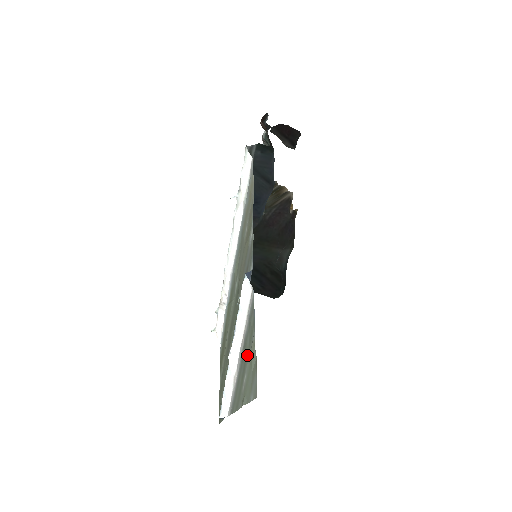
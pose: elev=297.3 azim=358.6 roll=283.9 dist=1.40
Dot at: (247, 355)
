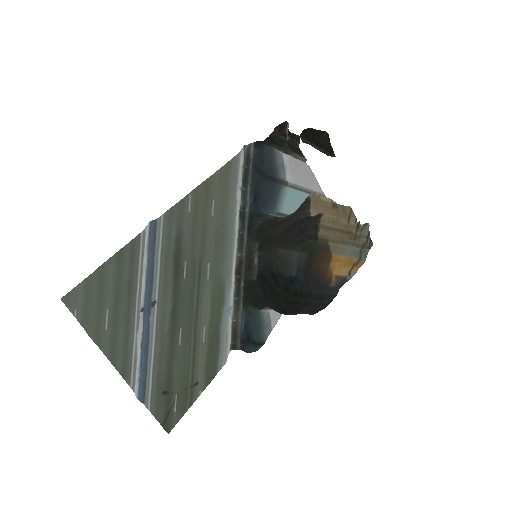
Dot at: (116, 291)
